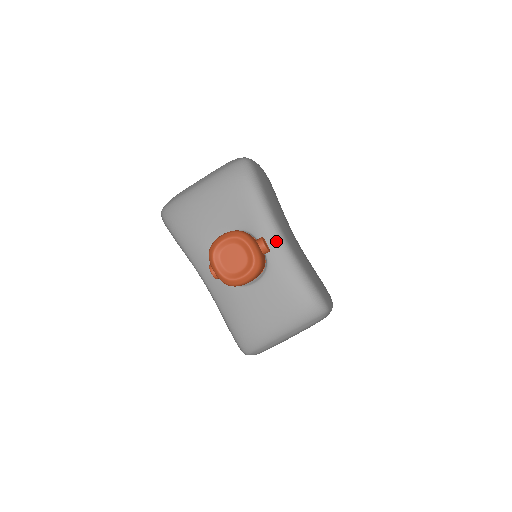
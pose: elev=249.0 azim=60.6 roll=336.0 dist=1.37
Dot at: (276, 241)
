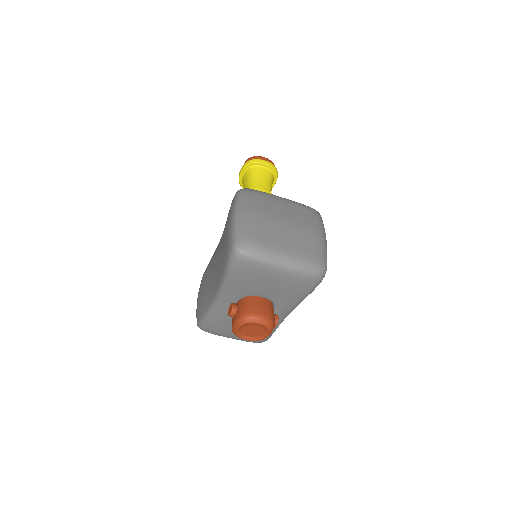
Dot at: (282, 317)
